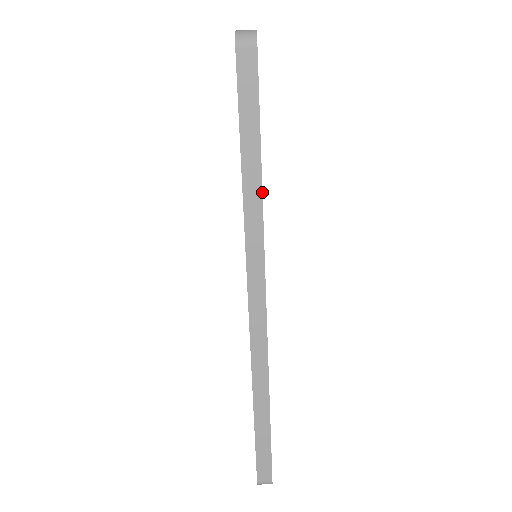
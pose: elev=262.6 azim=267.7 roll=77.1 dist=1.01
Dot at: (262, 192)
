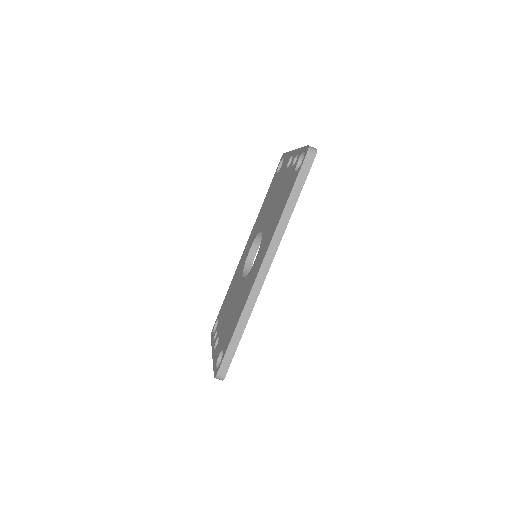
Dot at: occluded
